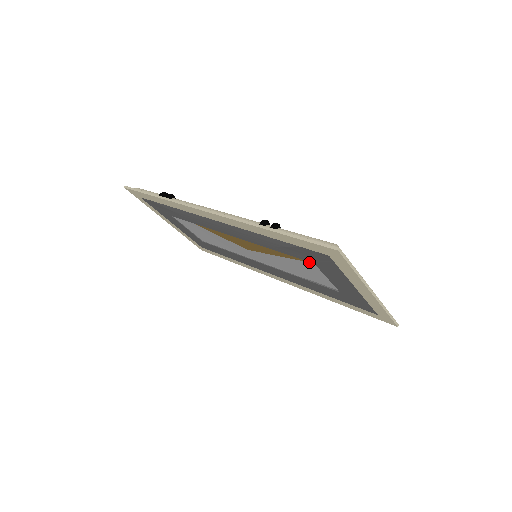
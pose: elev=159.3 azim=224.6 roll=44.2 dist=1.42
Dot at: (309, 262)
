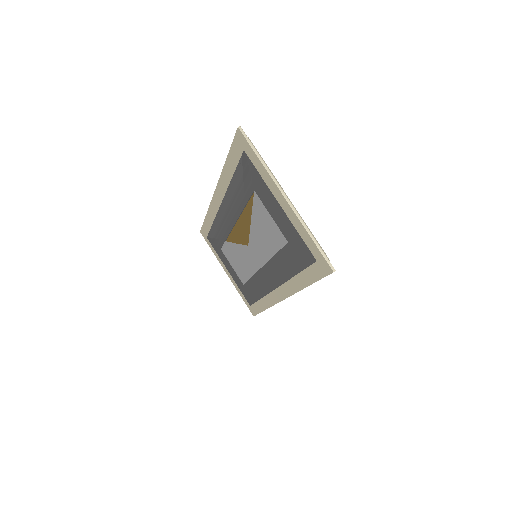
Dot at: (256, 198)
